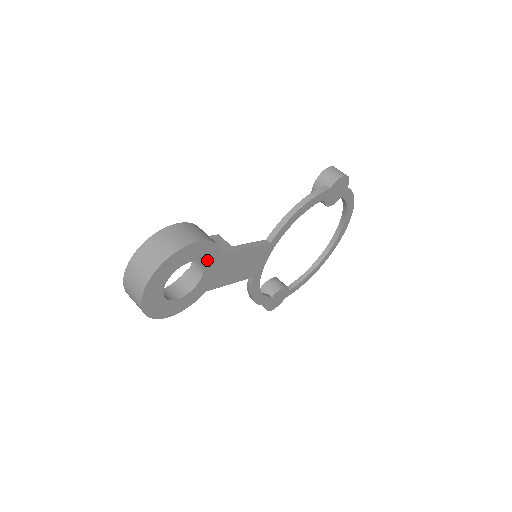
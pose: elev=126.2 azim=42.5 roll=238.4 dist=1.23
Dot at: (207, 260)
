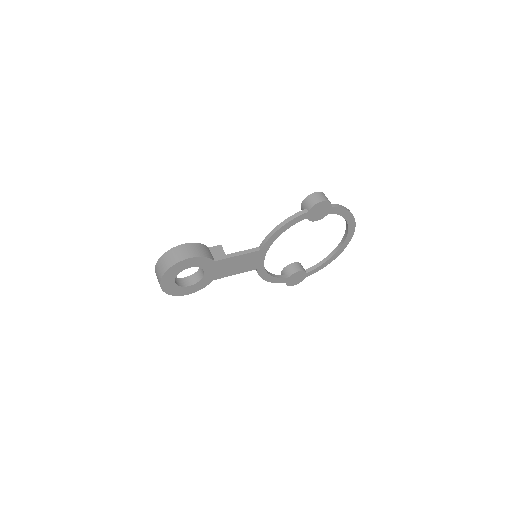
Dot at: (203, 265)
